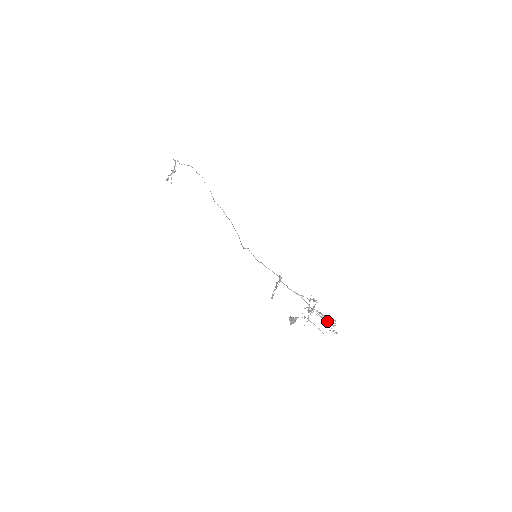
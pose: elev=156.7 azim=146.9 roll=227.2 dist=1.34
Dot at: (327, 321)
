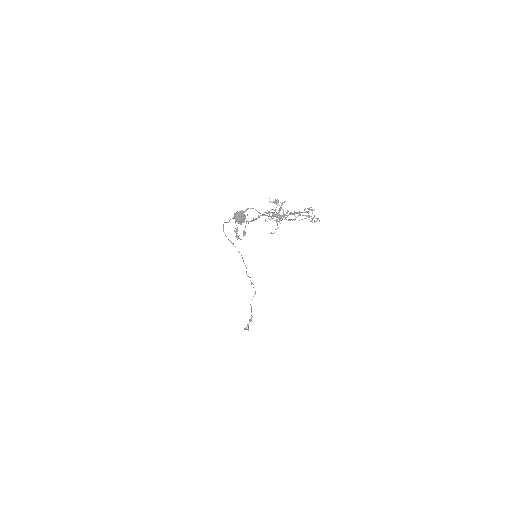
Dot at: occluded
